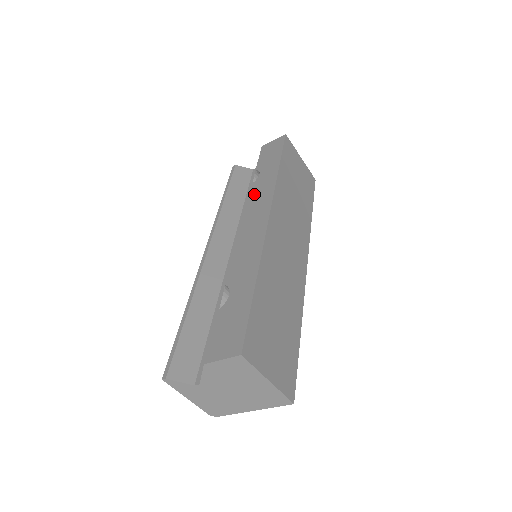
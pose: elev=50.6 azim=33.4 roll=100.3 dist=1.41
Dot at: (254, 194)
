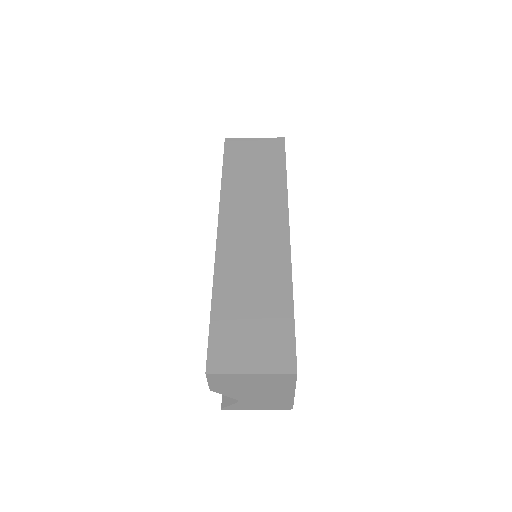
Dot at: occluded
